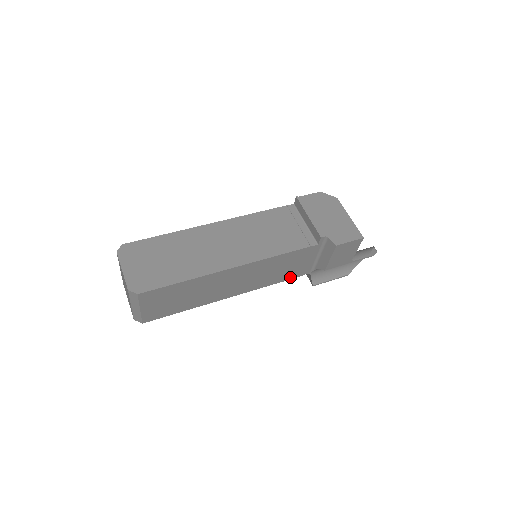
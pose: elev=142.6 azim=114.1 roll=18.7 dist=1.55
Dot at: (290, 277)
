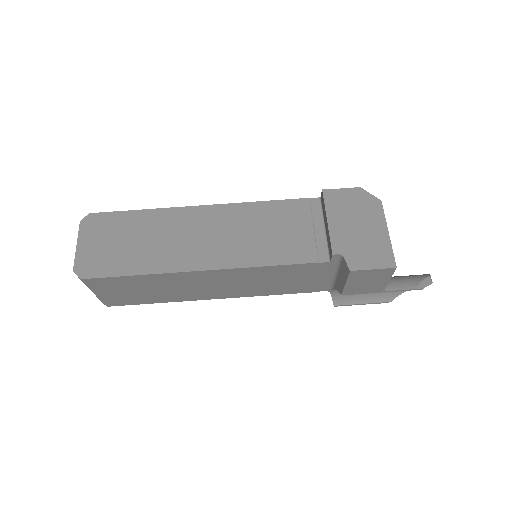
Dot at: (299, 291)
